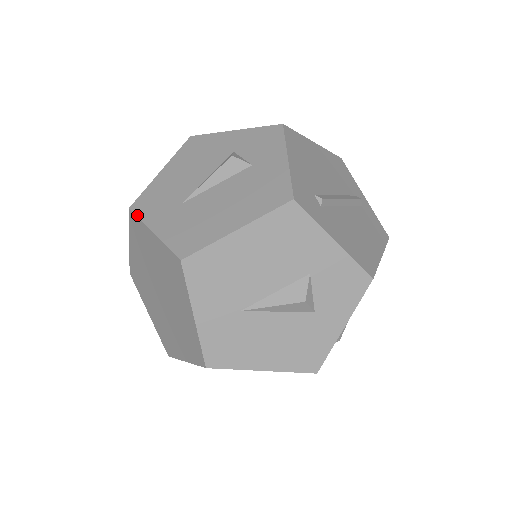
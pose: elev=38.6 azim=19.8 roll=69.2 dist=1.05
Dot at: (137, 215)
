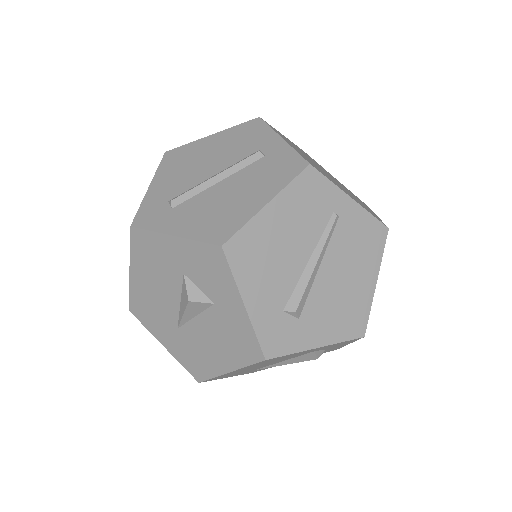
Dot at: occluded
